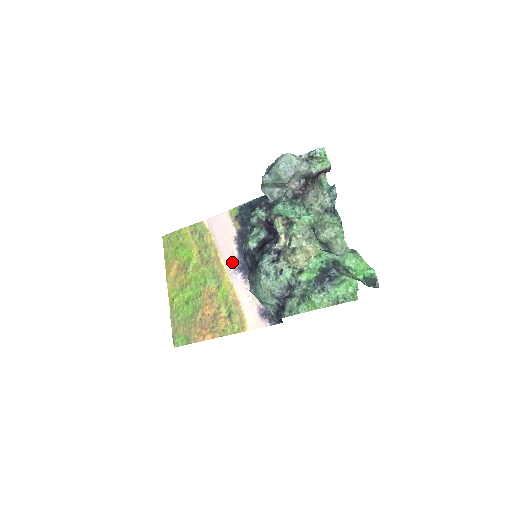
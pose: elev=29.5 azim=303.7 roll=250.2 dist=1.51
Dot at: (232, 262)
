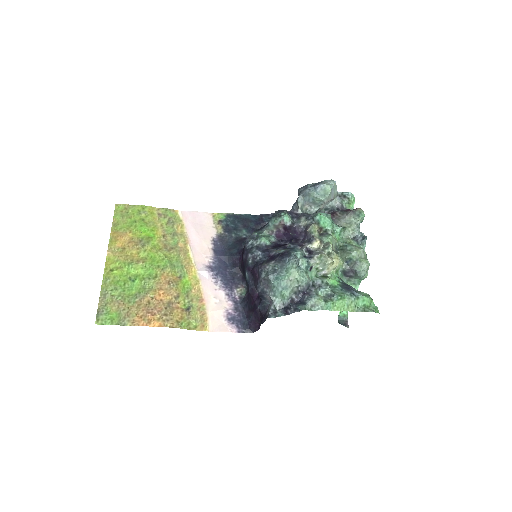
Dot at: (204, 259)
